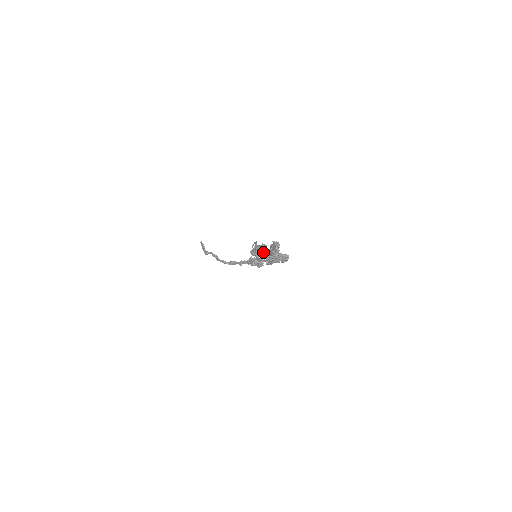
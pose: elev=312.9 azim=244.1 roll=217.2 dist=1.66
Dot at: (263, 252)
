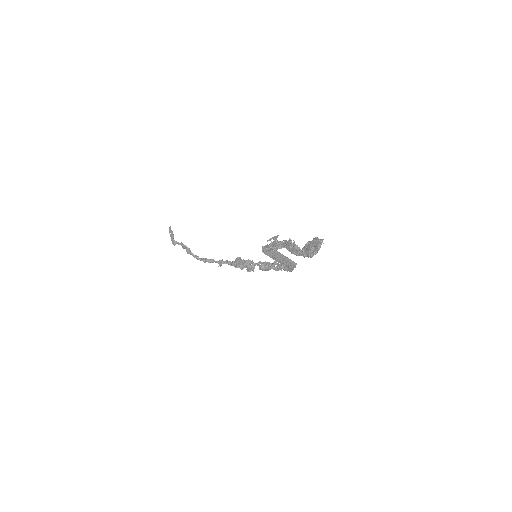
Dot at: (289, 249)
